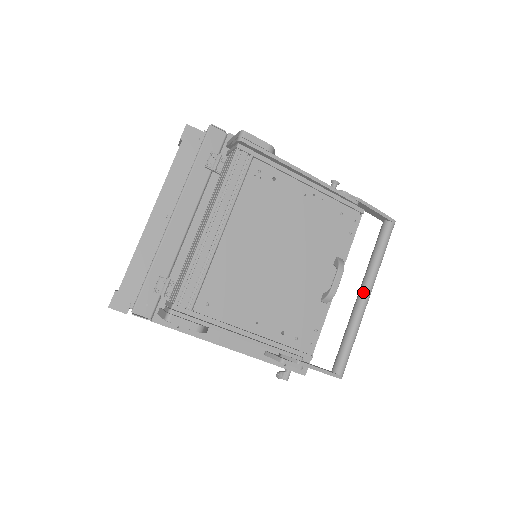
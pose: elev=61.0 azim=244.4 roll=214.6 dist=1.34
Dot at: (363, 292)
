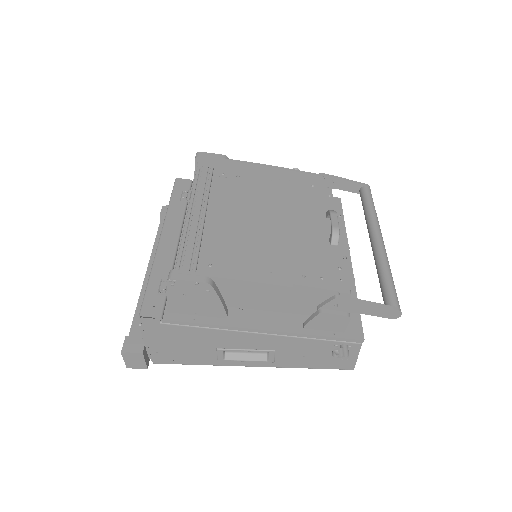
Dot at: (373, 237)
